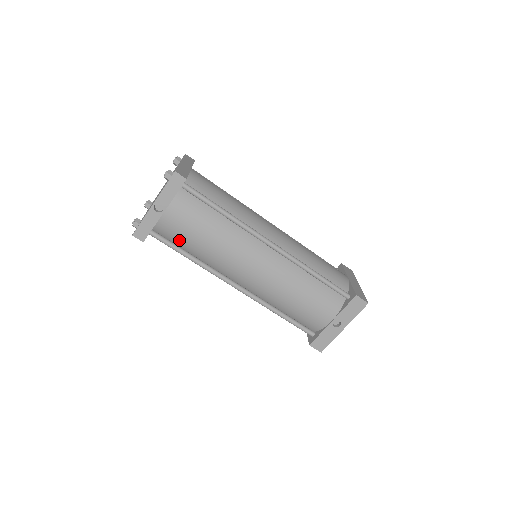
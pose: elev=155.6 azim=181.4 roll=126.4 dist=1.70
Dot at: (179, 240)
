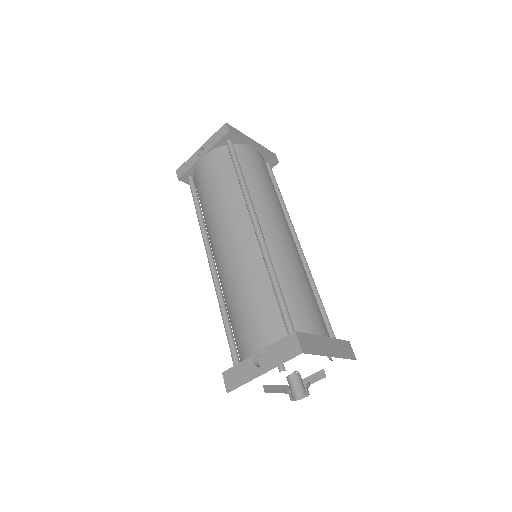
Dot at: (200, 190)
